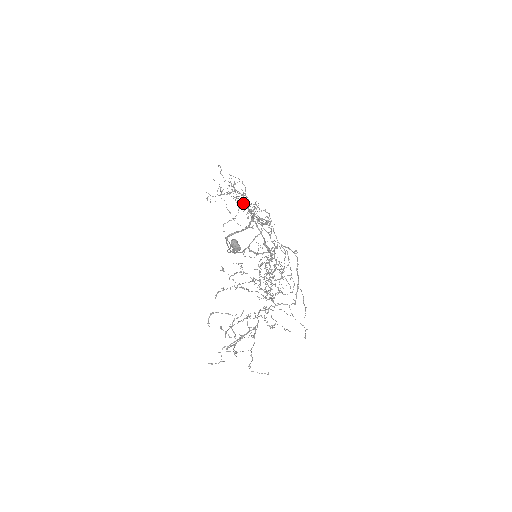
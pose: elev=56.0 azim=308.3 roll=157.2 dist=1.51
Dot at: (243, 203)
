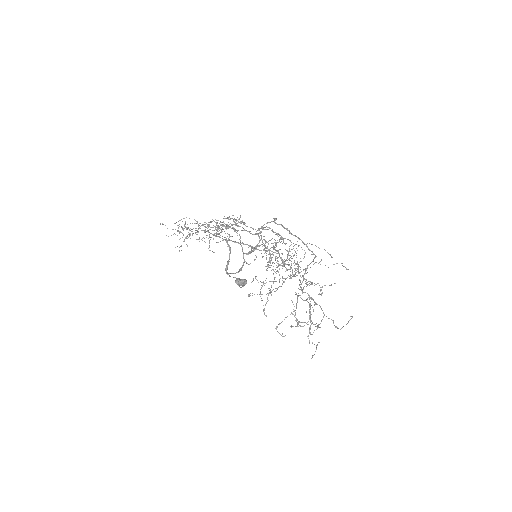
Dot at: occluded
